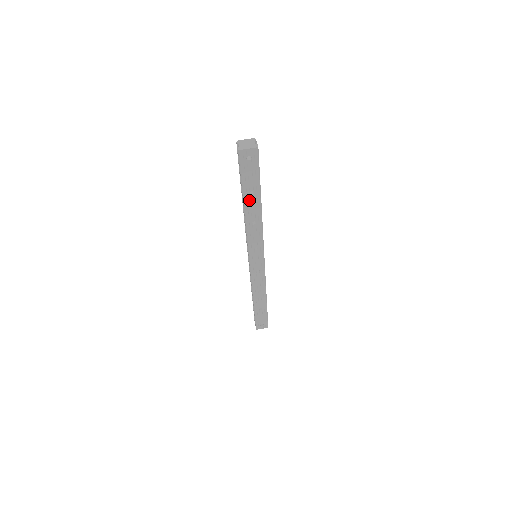
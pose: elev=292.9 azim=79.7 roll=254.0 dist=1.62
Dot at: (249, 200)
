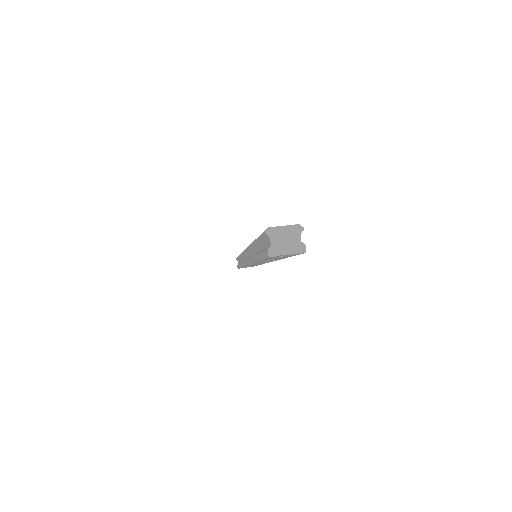
Dot at: occluded
